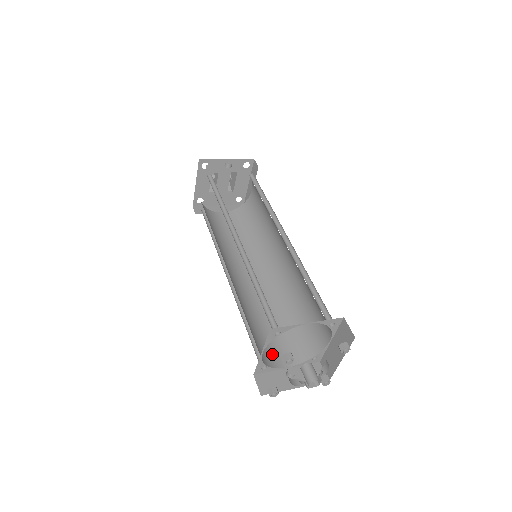
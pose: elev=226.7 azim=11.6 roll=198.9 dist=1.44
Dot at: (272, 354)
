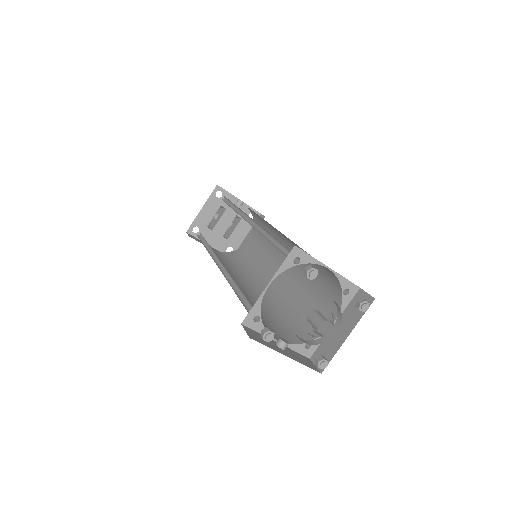
Dot at: occluded
